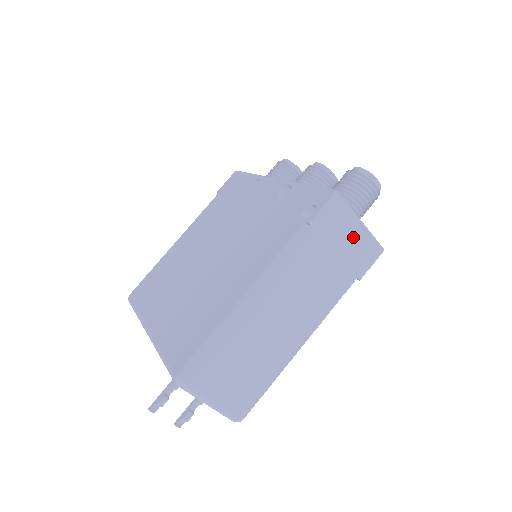
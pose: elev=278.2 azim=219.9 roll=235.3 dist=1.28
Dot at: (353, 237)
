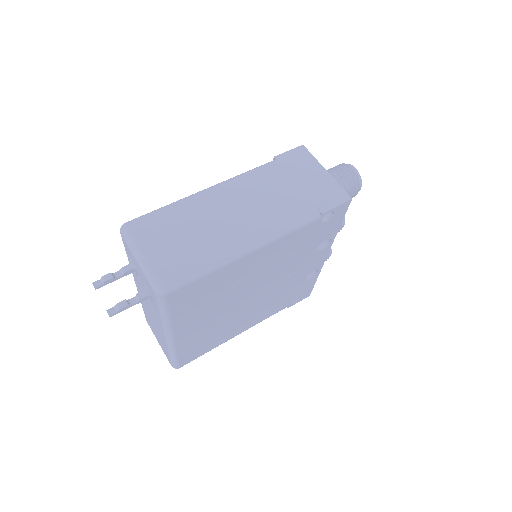
Dot at: (317, 179)
